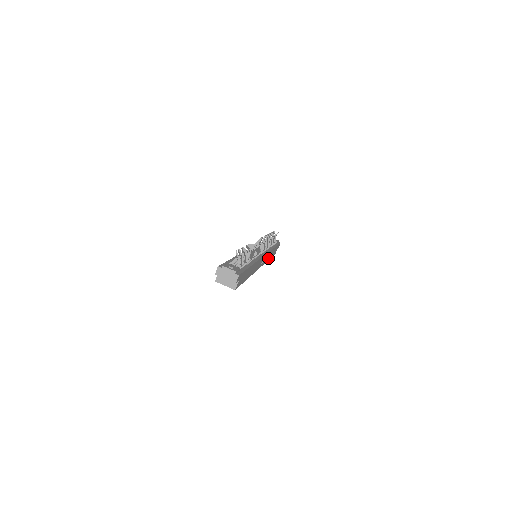
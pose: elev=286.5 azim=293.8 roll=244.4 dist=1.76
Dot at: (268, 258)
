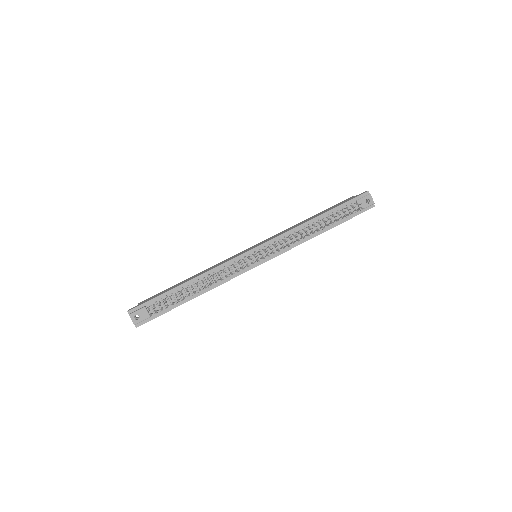
Dot at: occluded
